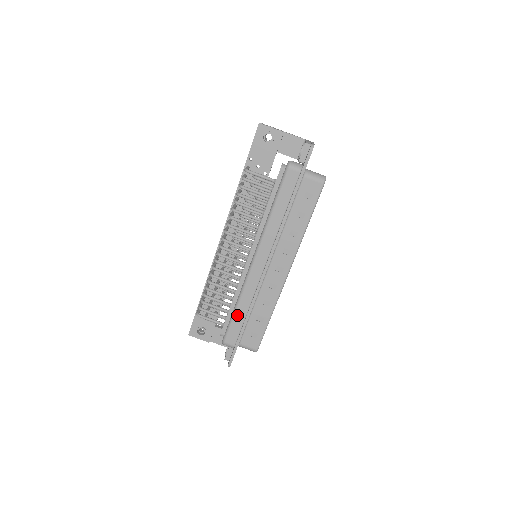
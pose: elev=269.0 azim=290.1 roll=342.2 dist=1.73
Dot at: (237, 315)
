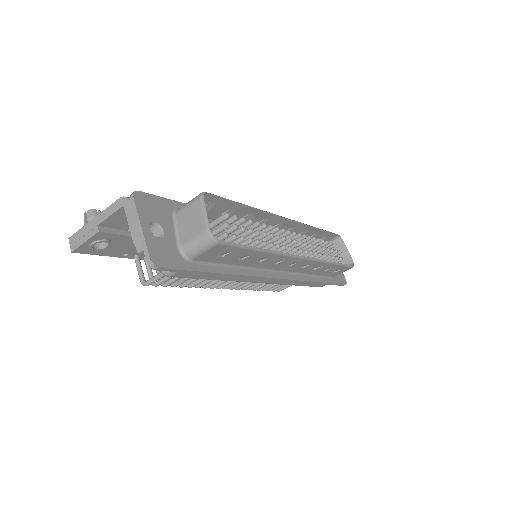
Dot at: (306, 285)
